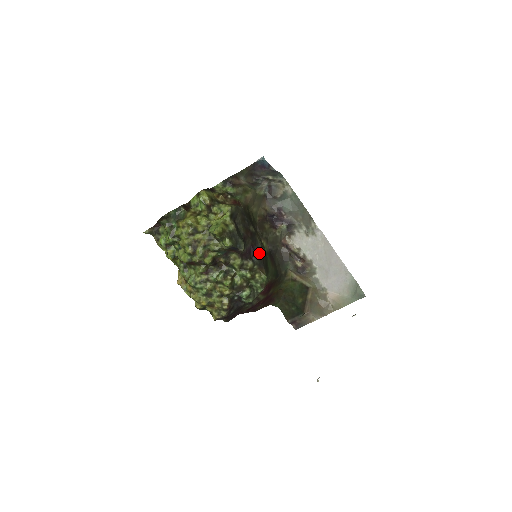
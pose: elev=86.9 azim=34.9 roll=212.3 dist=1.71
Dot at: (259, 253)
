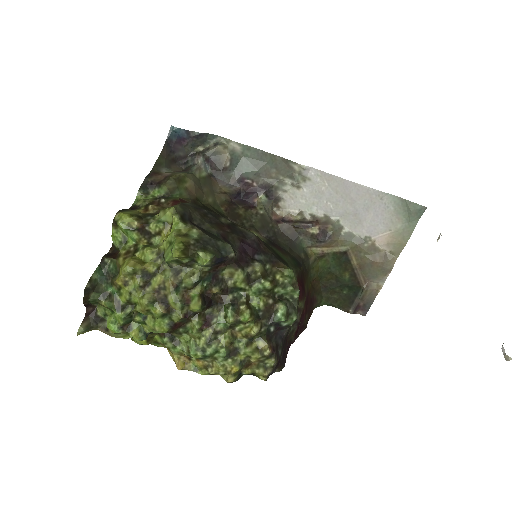
Dot at: (258, 245)
